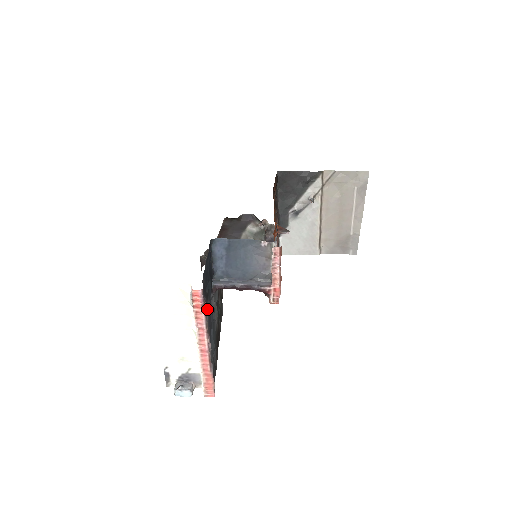
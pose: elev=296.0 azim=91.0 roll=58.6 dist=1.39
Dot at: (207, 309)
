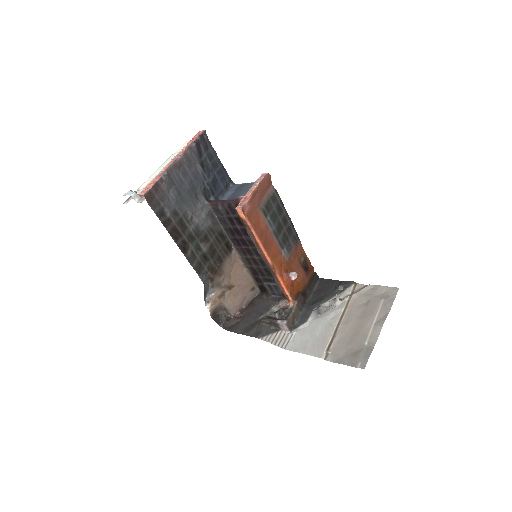
Dot at: (196, 161)
